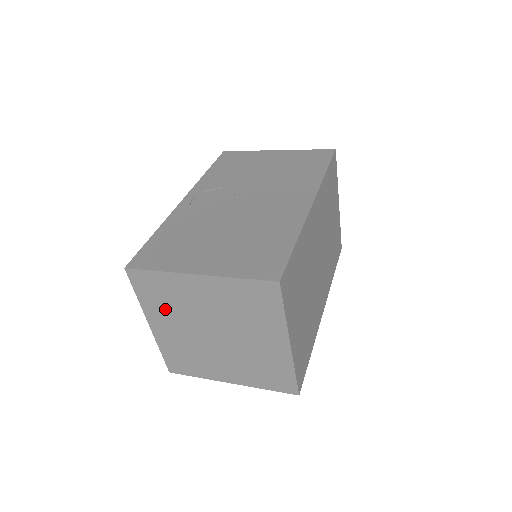
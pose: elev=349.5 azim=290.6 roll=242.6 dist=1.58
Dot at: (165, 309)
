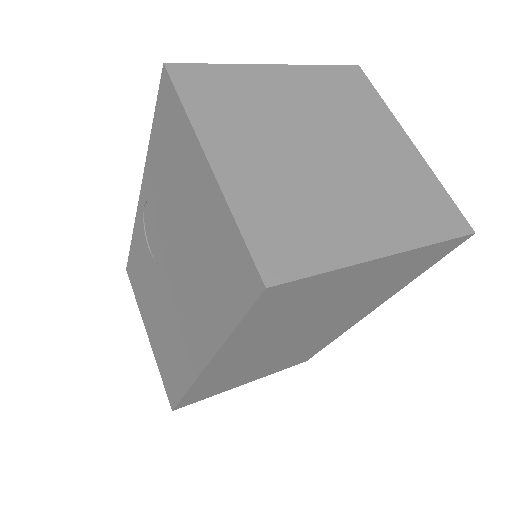
Dot at: occluded
